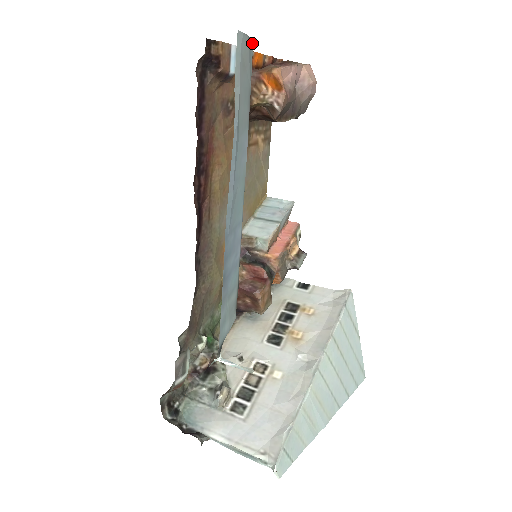
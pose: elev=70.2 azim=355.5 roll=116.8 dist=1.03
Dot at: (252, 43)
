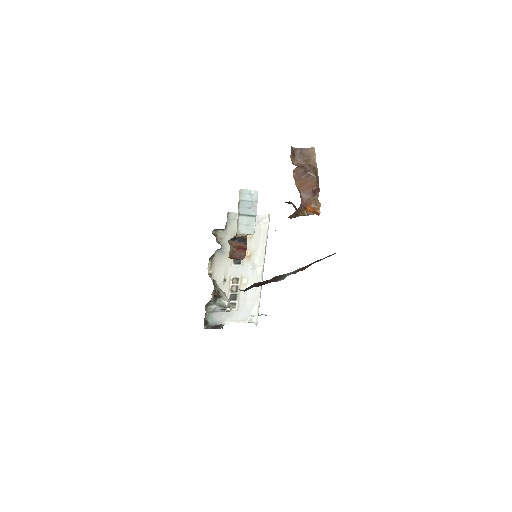
Dot at: occluded
